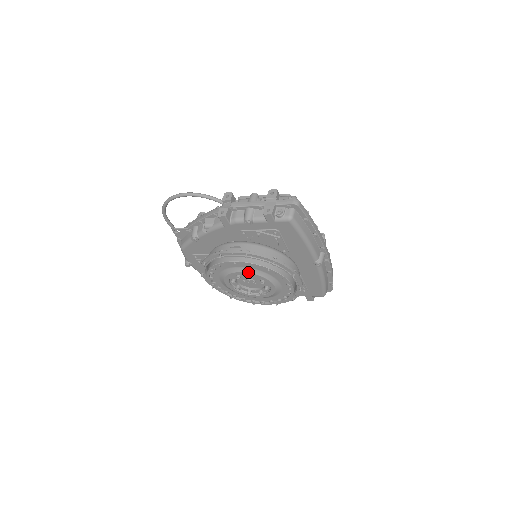
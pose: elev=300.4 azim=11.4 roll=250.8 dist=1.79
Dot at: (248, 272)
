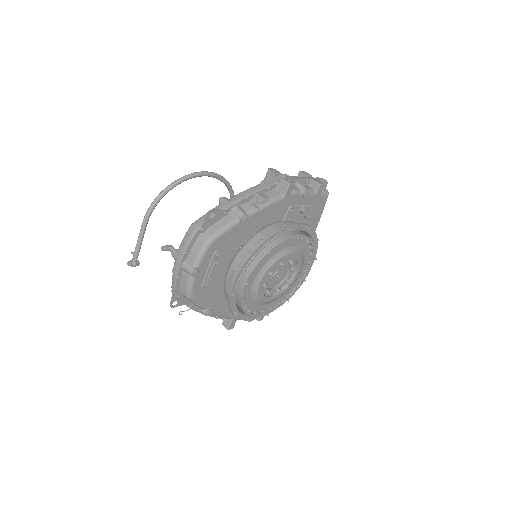
Dot at: (296, 253)
